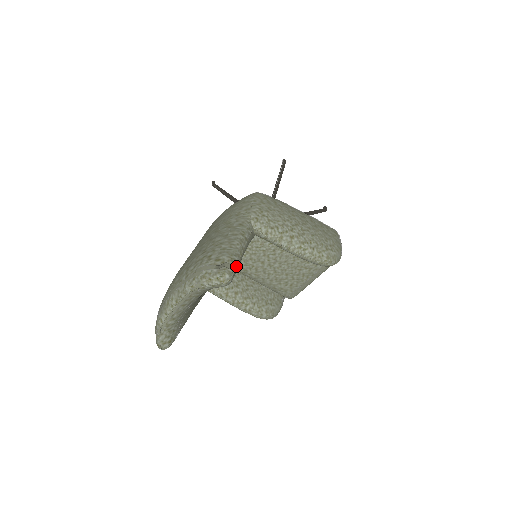
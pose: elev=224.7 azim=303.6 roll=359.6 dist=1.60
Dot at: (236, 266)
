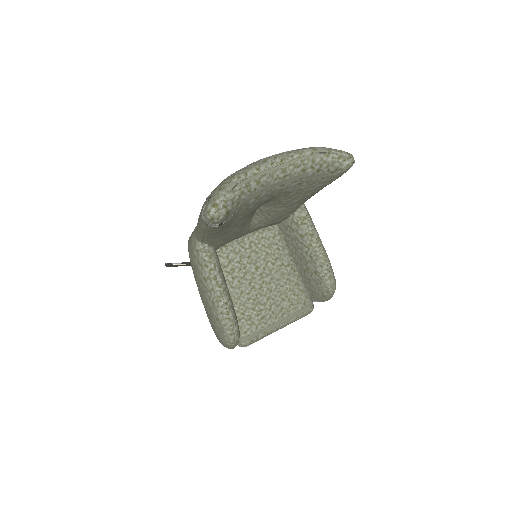
Dot at: occluded
